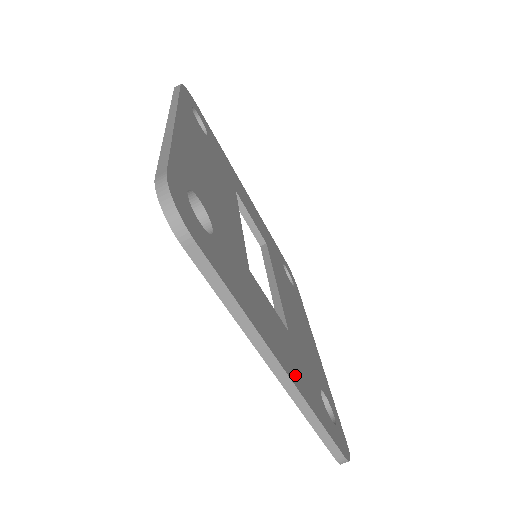
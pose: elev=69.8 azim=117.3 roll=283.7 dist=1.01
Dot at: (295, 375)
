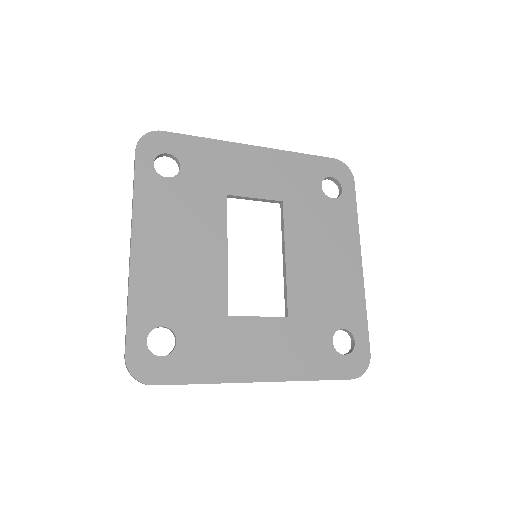
Dot at: (280, 368)
